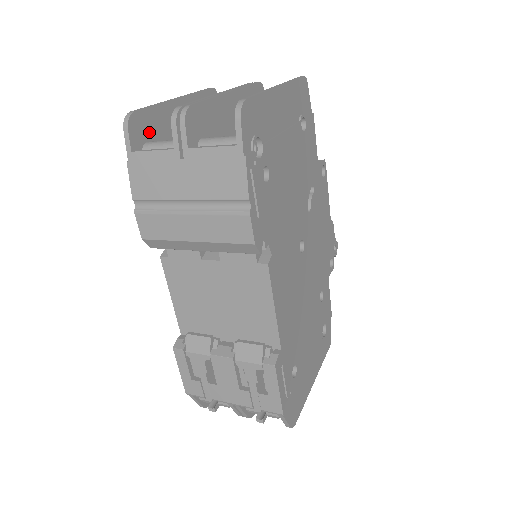
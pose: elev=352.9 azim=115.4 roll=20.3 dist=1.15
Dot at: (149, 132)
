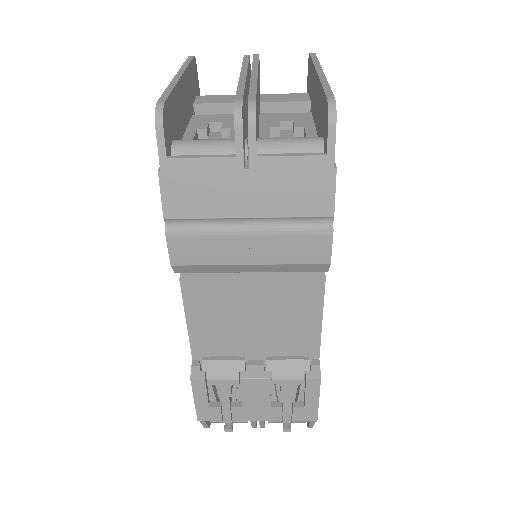
Dot at: (172, 127)
